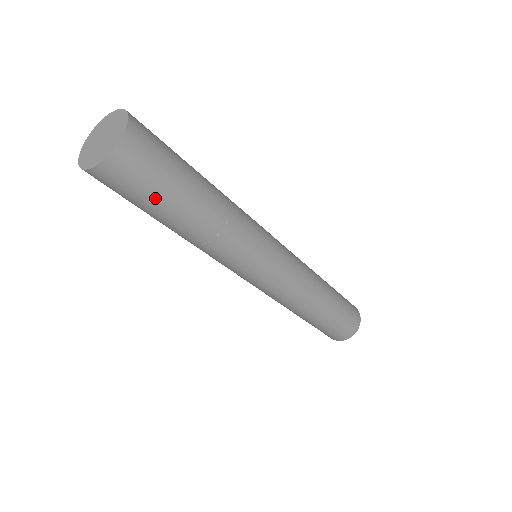
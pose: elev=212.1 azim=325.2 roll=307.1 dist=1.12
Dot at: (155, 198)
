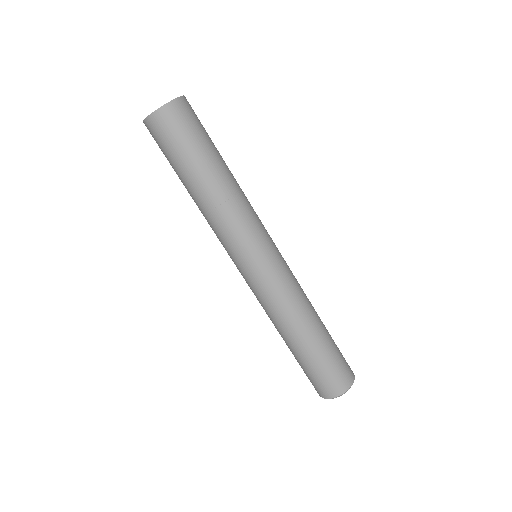
Dot at: (207, 137)
